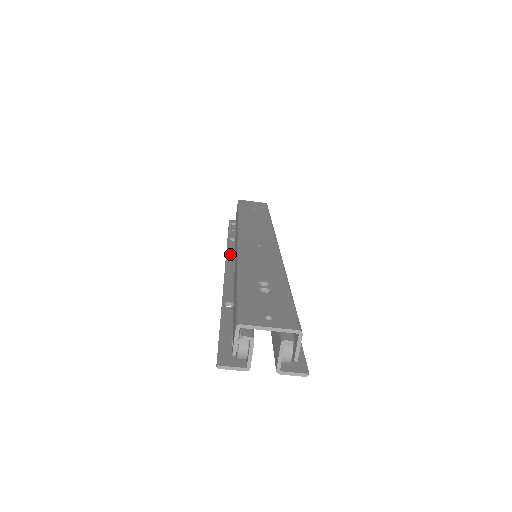
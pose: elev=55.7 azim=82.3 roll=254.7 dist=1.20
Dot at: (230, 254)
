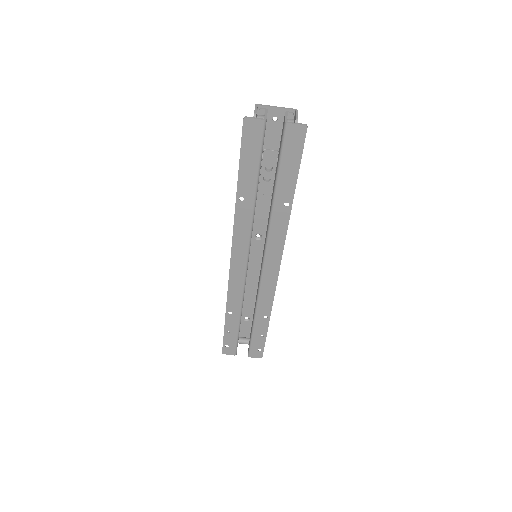
Dot at: (232, 281)
